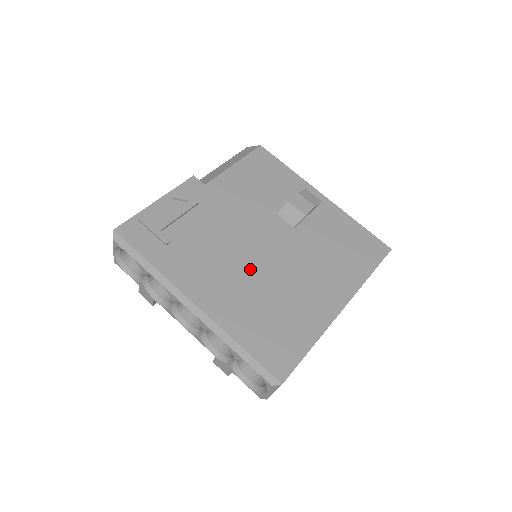
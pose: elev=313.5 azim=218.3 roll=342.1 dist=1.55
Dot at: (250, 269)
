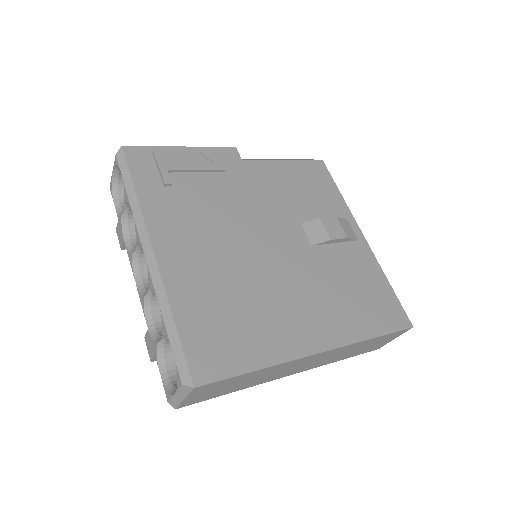
Dot at: (237, 255)
